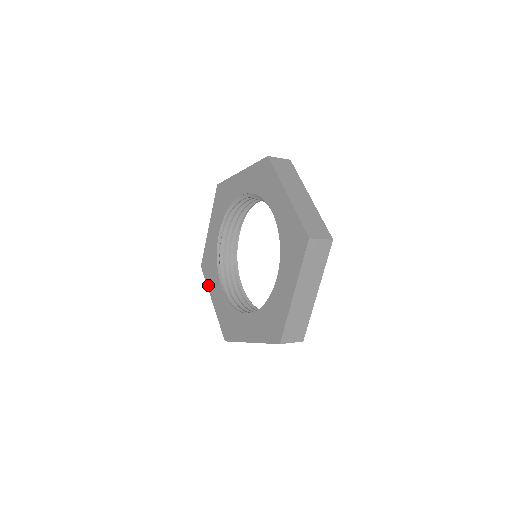
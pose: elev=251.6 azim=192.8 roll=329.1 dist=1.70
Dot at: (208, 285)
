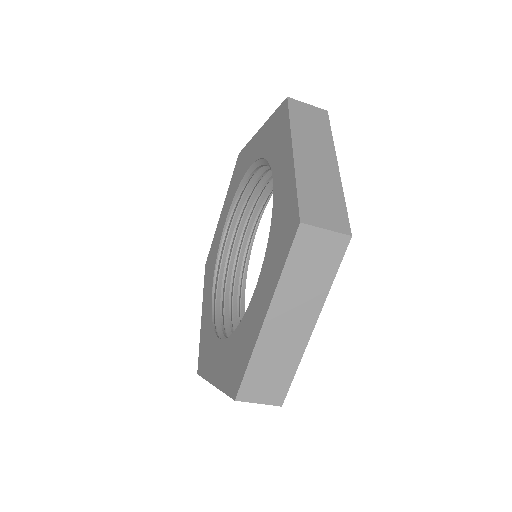
Dot at: (204, 291)
